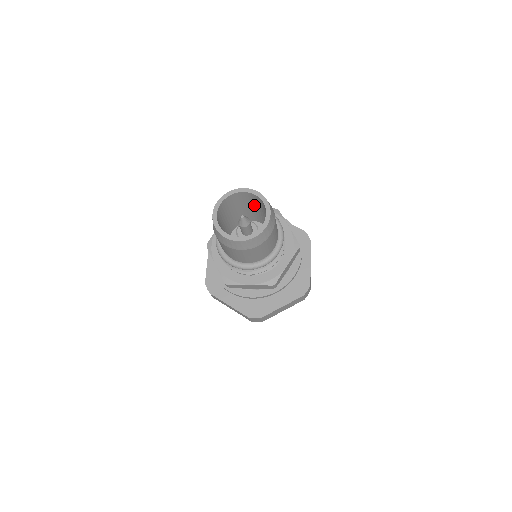
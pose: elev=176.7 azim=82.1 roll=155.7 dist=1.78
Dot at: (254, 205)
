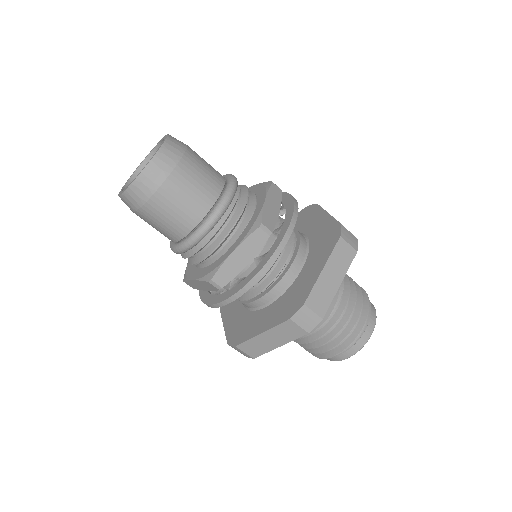
Dot at: occluded
